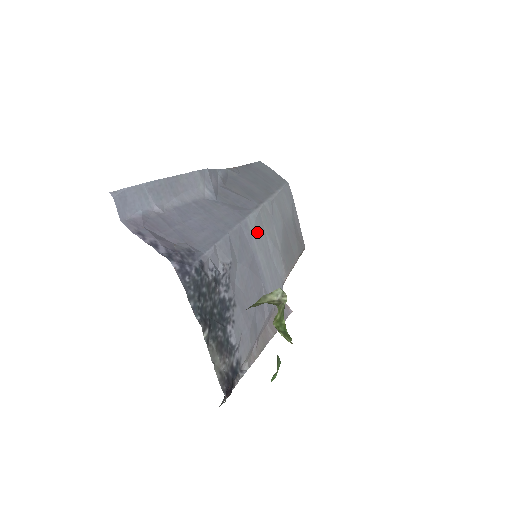
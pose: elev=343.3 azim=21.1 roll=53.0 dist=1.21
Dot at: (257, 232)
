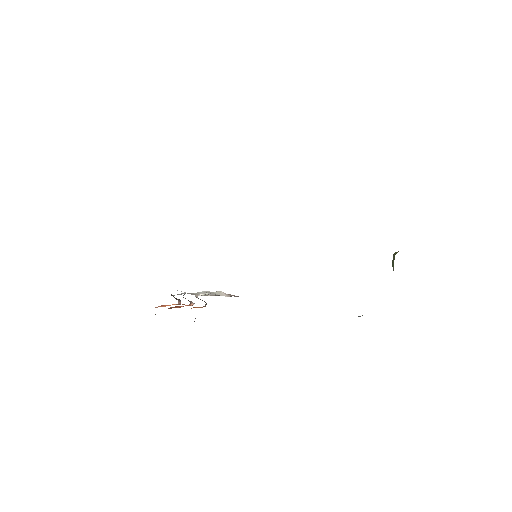
Dot at: occluded
